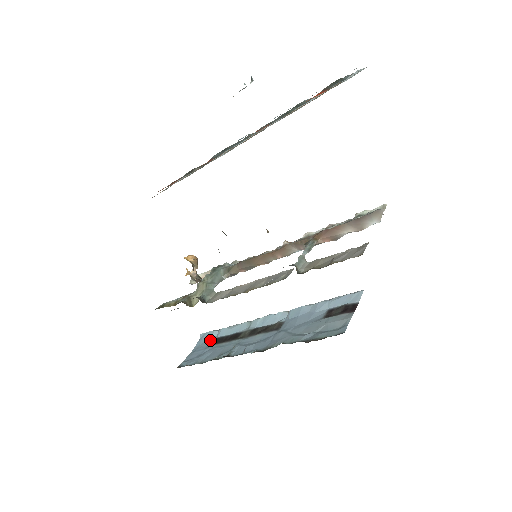
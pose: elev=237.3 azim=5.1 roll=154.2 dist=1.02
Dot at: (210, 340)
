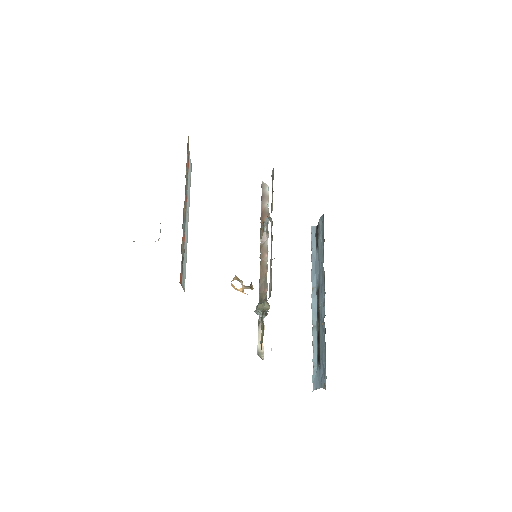
Dot at: (317, 371)
